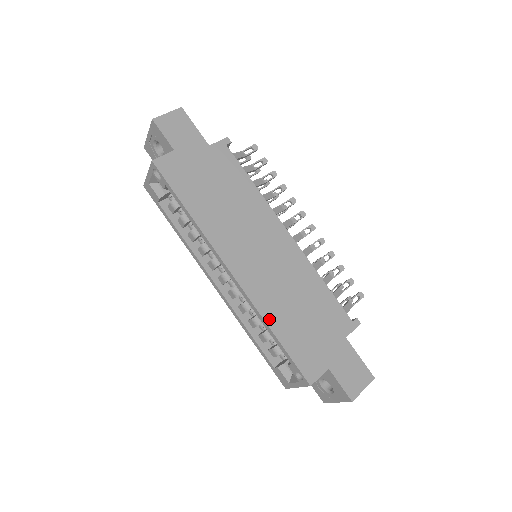
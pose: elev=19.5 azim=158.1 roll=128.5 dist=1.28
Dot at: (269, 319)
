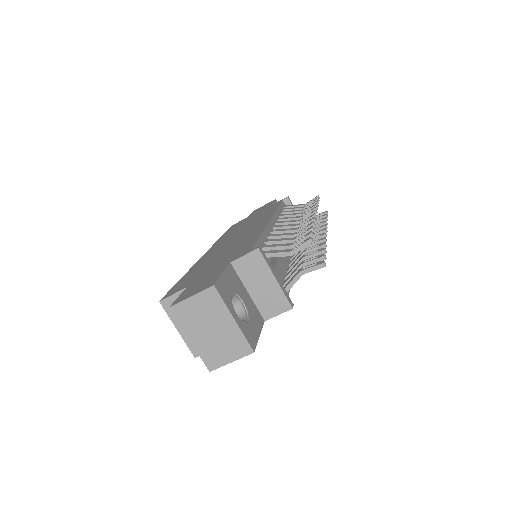
Dot at: (192, 269)
